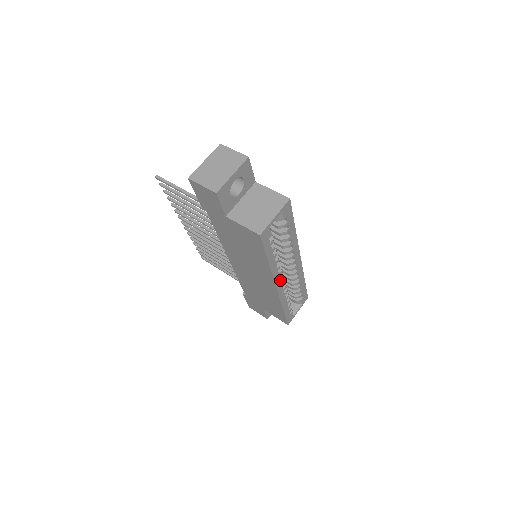
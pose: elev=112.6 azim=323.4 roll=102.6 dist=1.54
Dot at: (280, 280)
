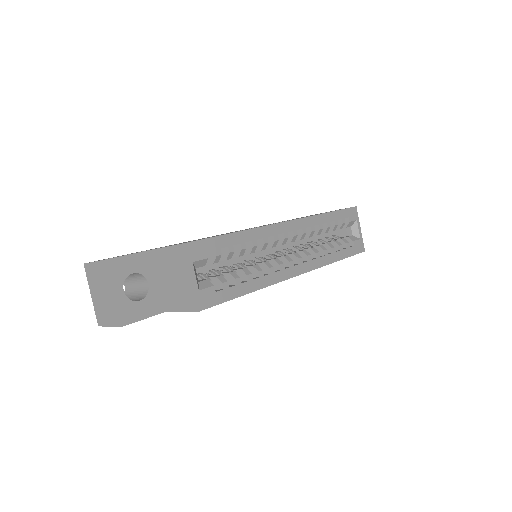
Dot at: (292, 267)
